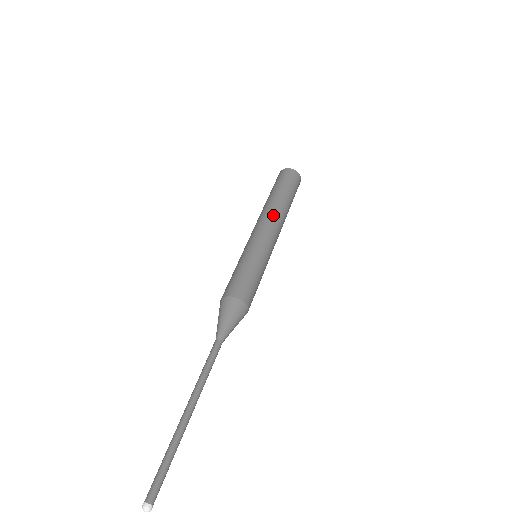
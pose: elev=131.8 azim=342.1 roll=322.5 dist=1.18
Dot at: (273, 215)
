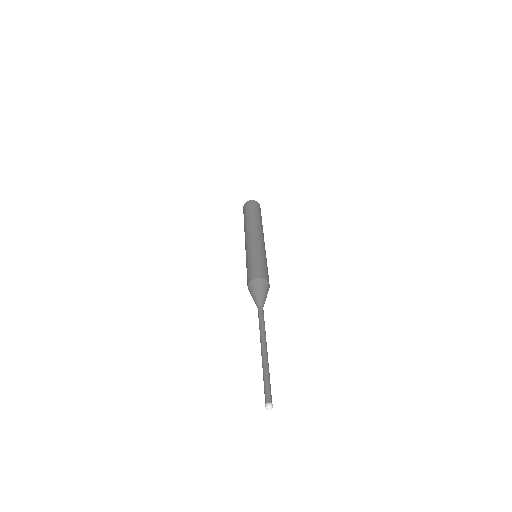
Dot at: (262, 231)
